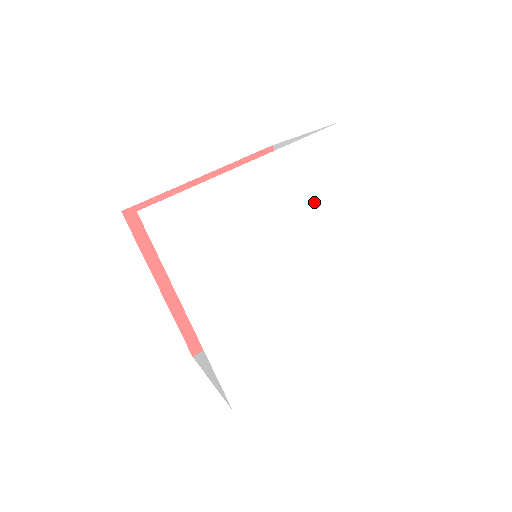
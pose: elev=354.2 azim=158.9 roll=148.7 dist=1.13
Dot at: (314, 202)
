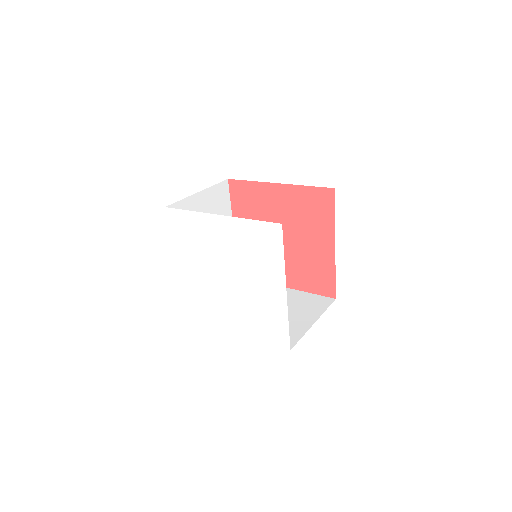
Dot at: (250, 257)
